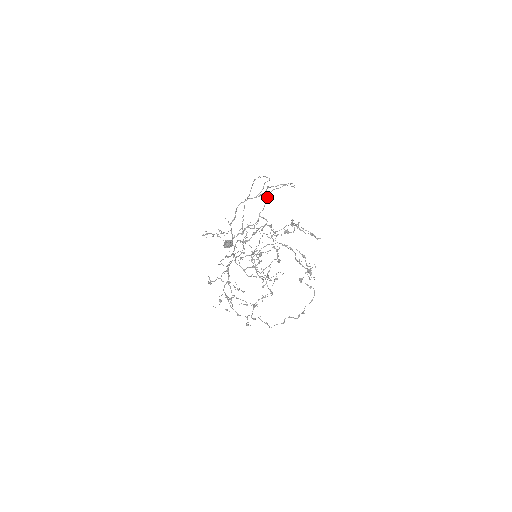
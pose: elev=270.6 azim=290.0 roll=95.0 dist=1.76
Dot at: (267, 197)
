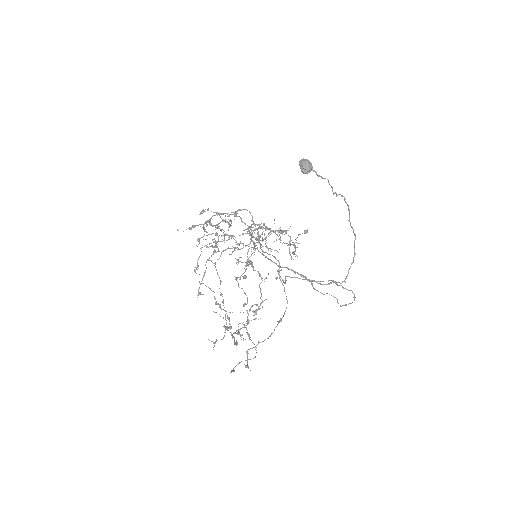
Dot at: (312, 286)
